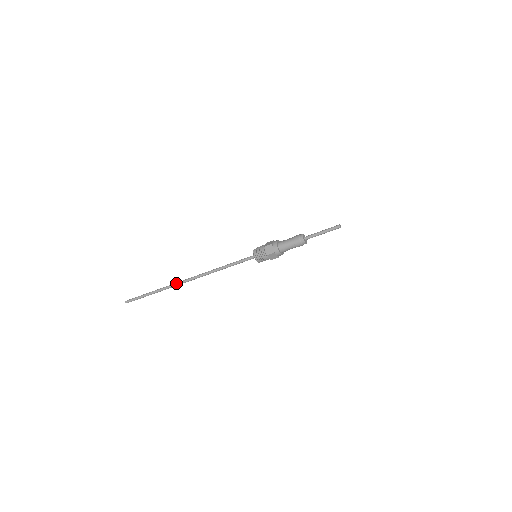
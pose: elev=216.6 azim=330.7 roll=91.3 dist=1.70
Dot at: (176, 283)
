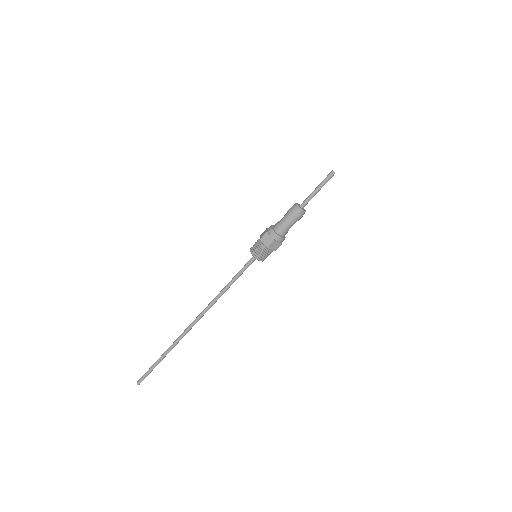
Dot at: (182, 333)
